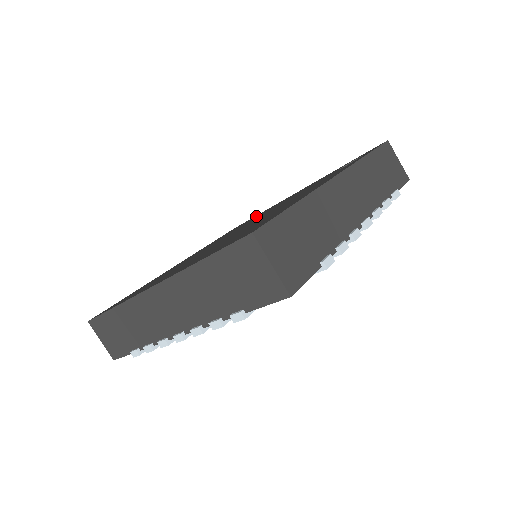
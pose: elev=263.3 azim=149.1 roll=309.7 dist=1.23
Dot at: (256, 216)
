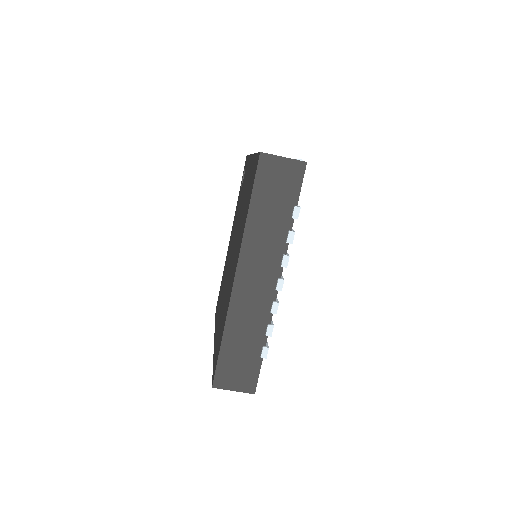
Dot at: occluded
